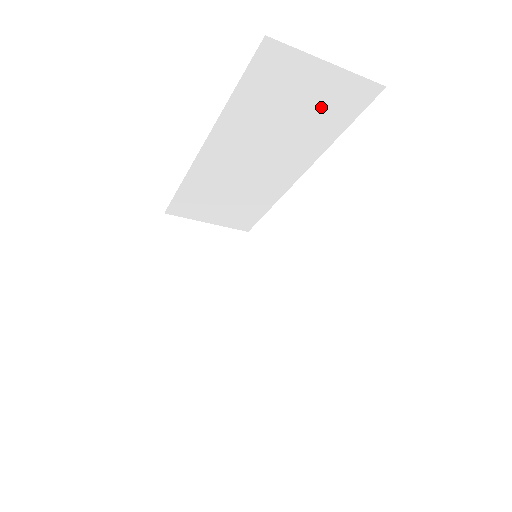
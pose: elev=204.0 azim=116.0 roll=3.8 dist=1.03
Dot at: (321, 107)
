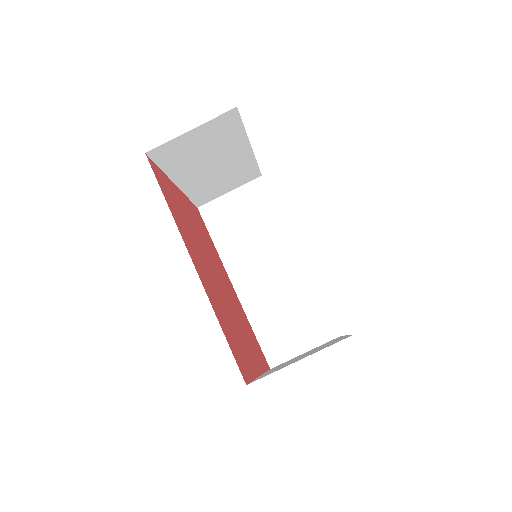
Dot at: (252, 210)
